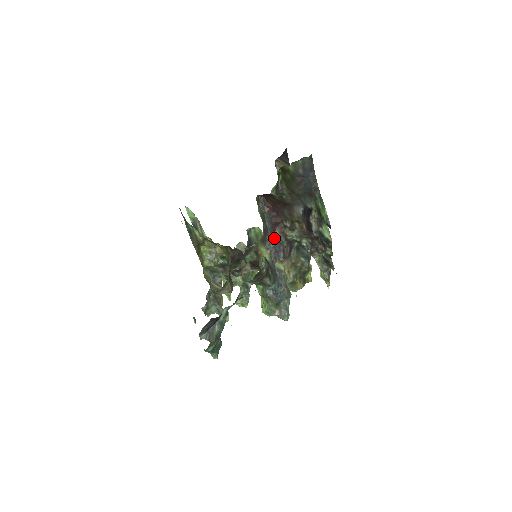
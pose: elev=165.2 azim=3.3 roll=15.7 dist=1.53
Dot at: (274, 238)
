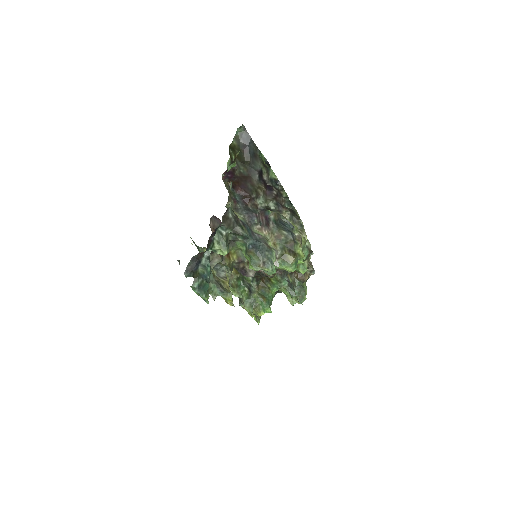
Dot at: (246, 209)
